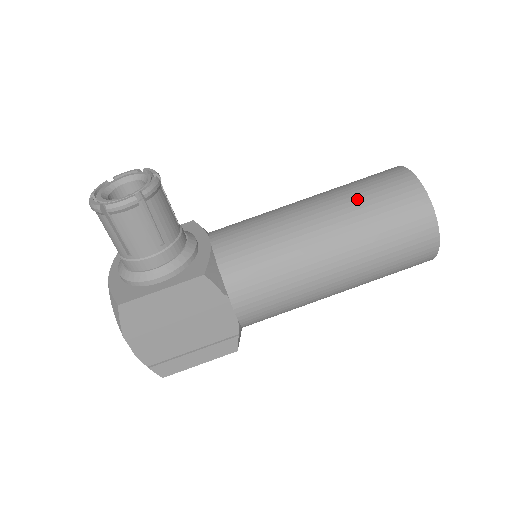
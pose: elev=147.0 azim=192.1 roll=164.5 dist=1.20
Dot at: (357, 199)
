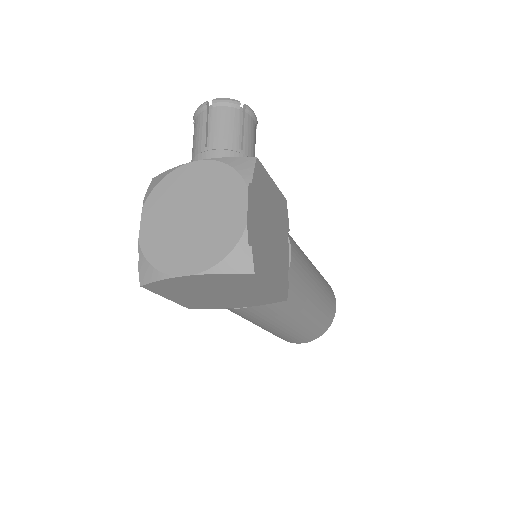
Dot at: occluded
